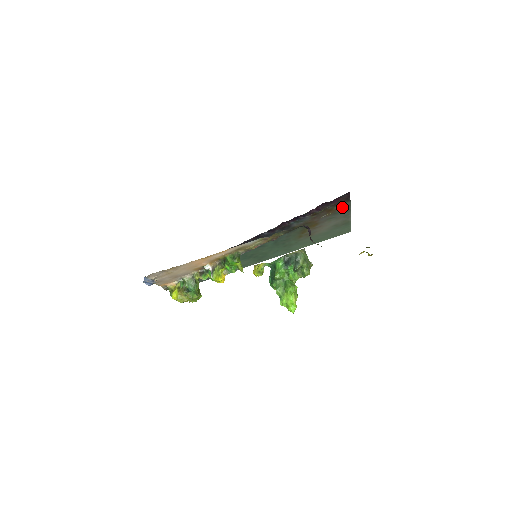
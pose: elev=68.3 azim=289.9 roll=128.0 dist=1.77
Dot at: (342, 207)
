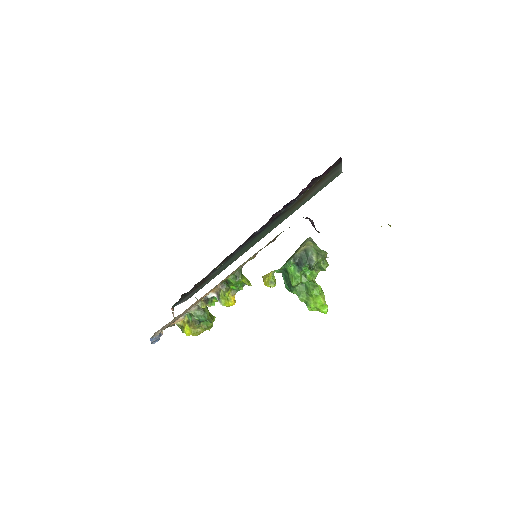
Dot at: (333, 170)
